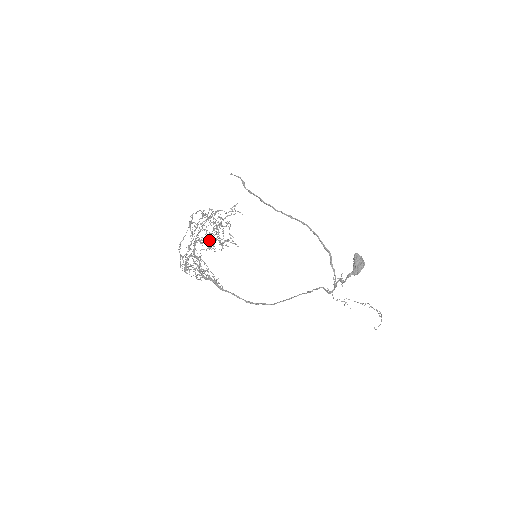
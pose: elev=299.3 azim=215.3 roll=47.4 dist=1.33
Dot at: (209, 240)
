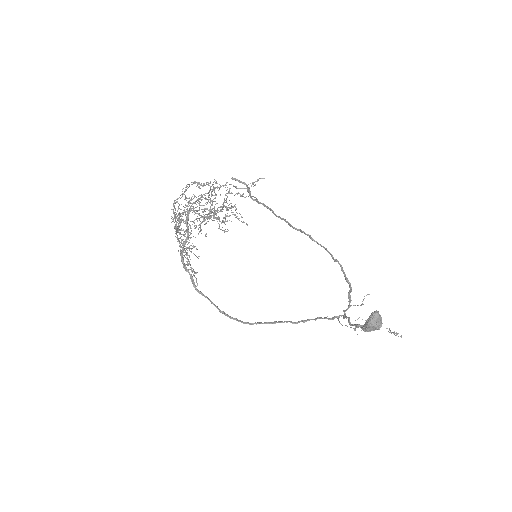
Dot at: (199, 225)
